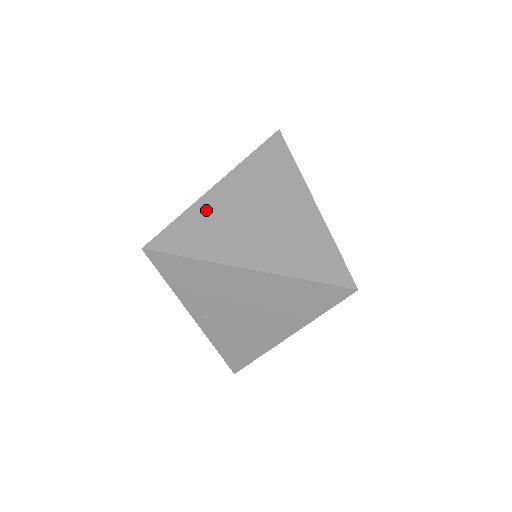
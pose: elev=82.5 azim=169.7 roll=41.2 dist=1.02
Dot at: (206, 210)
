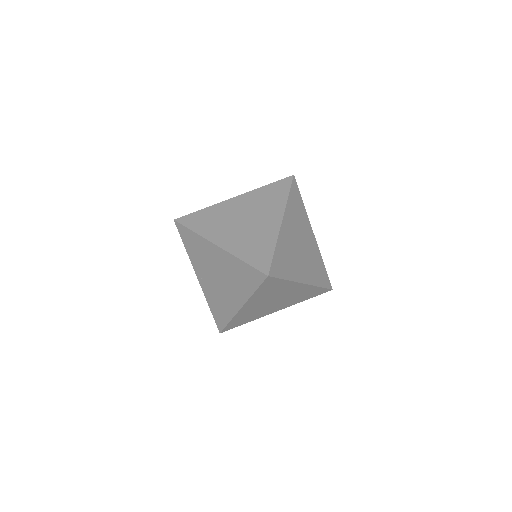
Dot at: (218, 209)
